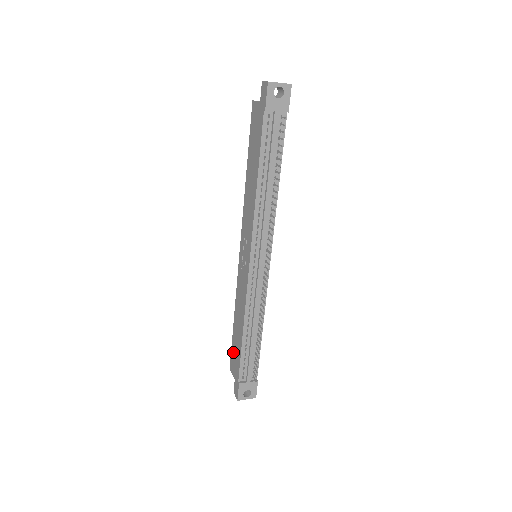
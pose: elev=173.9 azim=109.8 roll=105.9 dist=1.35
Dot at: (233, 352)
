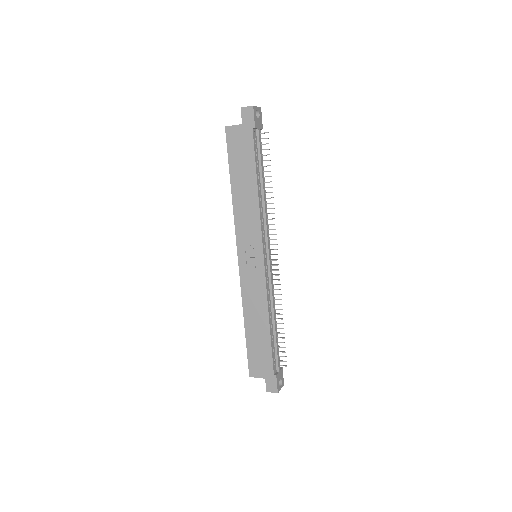
Dot at: (253, 356)
